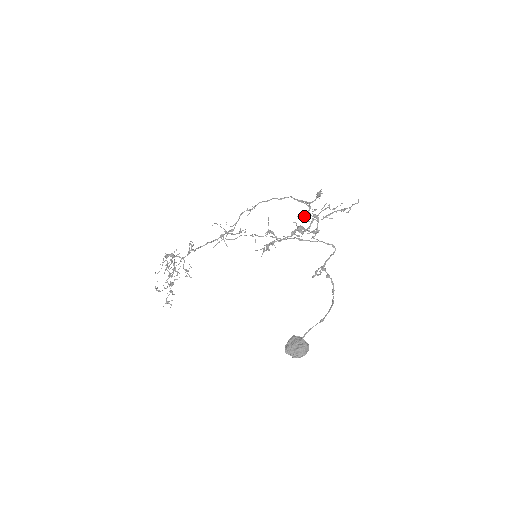
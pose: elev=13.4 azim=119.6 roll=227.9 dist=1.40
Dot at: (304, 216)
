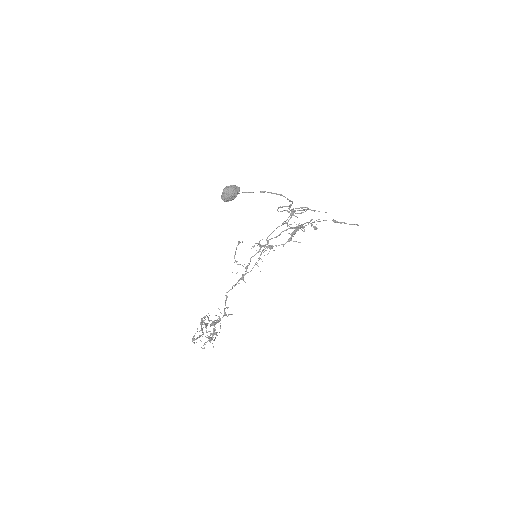
Dot at: occluded
